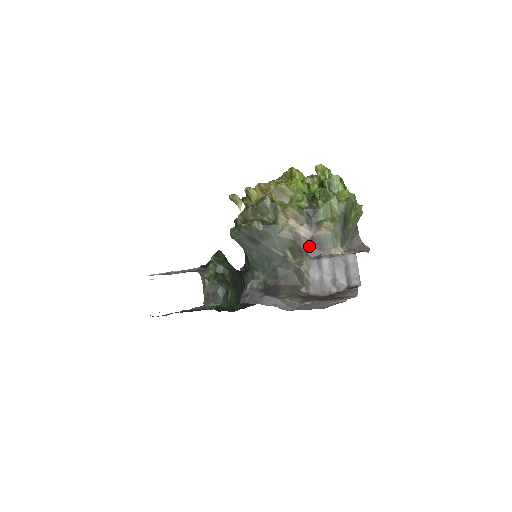
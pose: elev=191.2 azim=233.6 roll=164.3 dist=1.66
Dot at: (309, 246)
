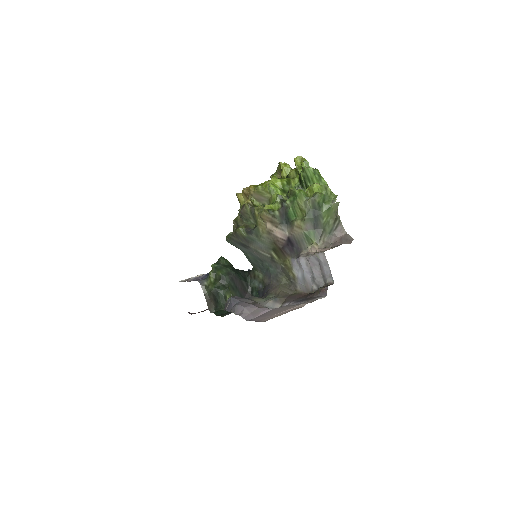
Dot at: (288, 246)
